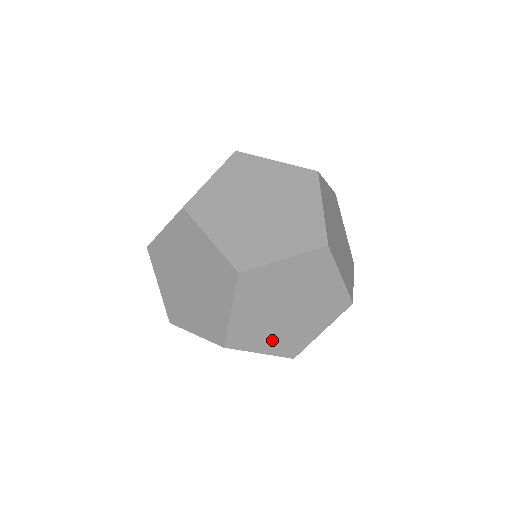
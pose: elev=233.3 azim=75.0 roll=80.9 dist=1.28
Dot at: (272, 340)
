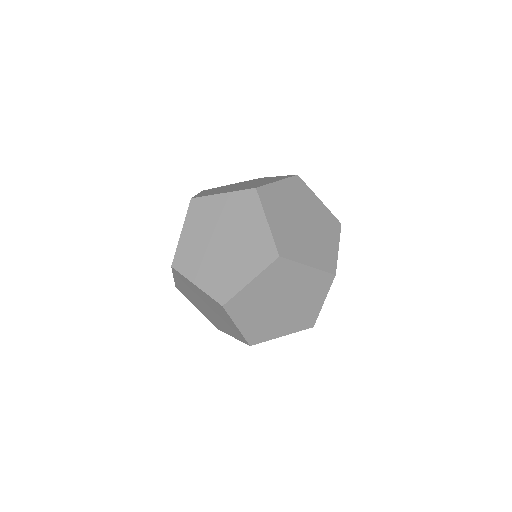
Dot at: occluded
